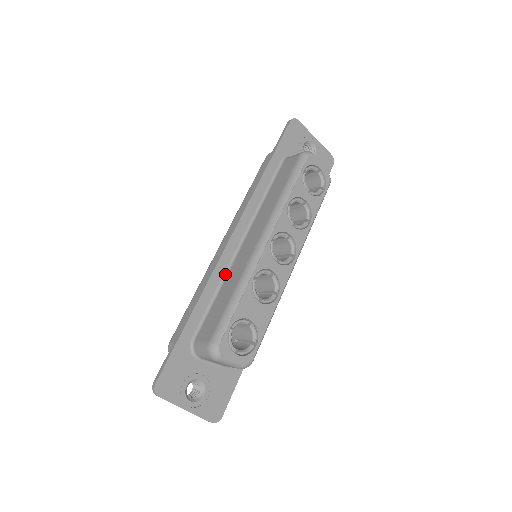
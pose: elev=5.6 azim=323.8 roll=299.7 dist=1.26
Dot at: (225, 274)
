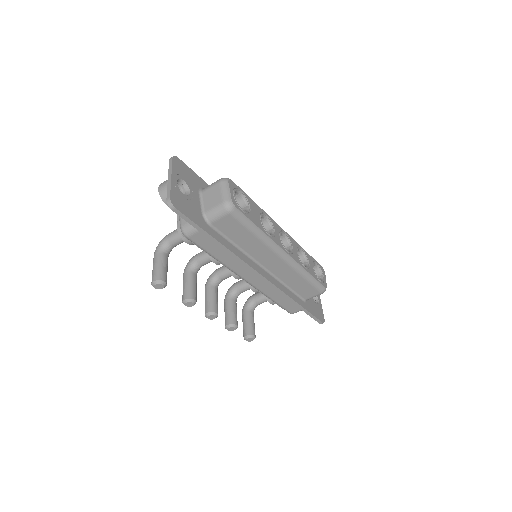
Dot at: occluded
